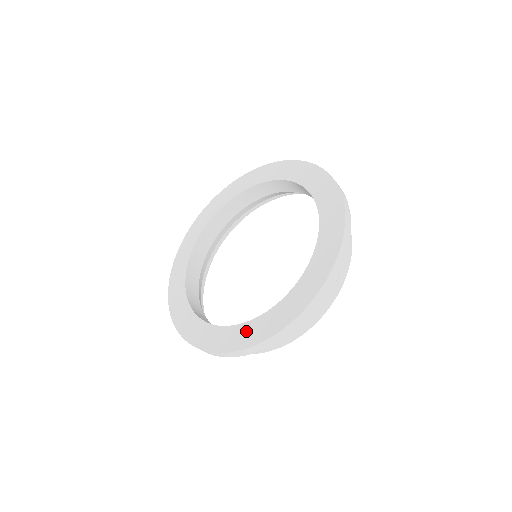
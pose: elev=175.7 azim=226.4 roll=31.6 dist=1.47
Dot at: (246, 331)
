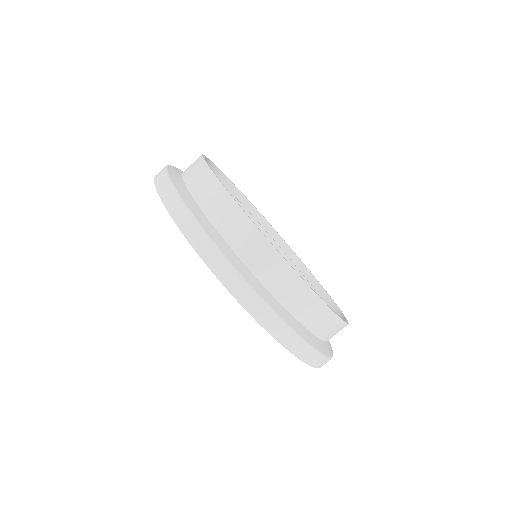
Dot at: occluded
